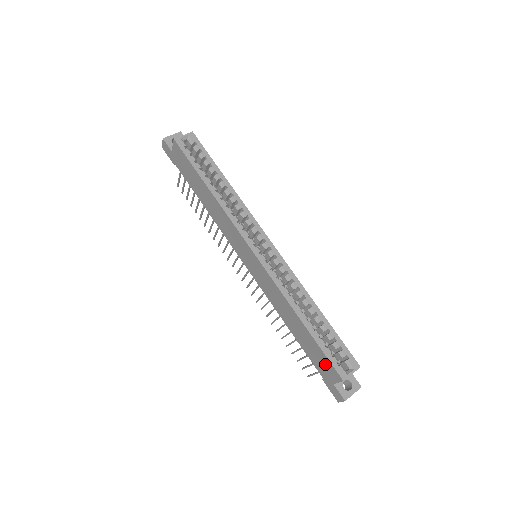
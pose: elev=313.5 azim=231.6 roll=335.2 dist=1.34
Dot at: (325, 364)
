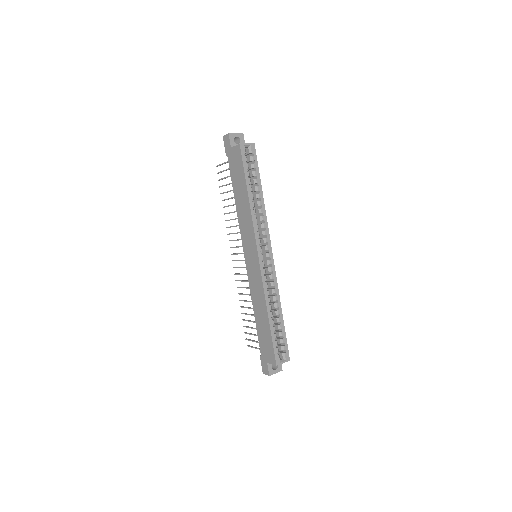
Dot at: (269, 349)
